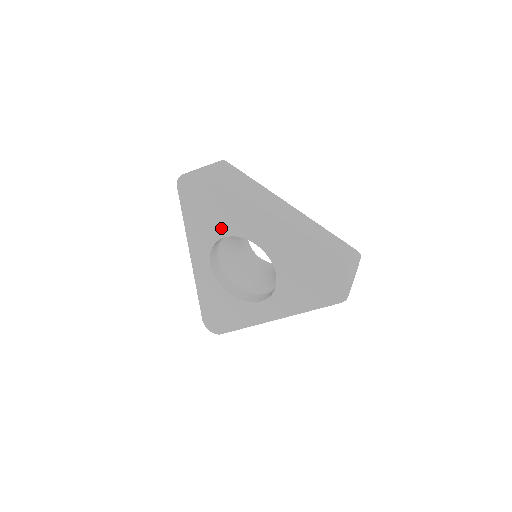
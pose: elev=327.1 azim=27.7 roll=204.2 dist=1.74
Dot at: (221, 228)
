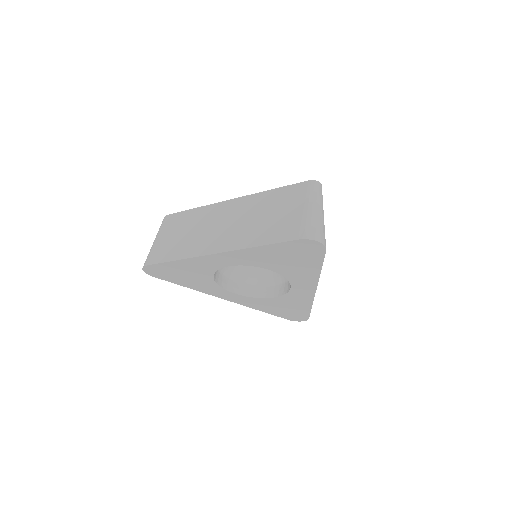
Dot at: (203, 275)
